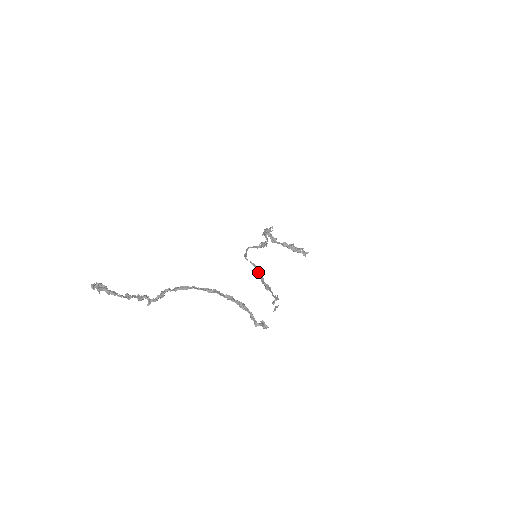
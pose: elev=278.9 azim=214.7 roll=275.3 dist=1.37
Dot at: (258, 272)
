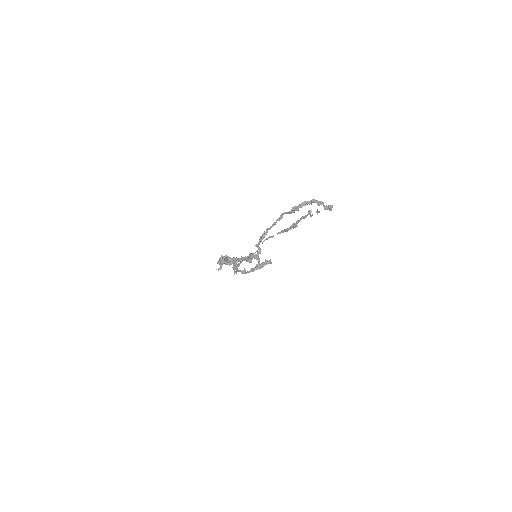
Dot at: occluded
